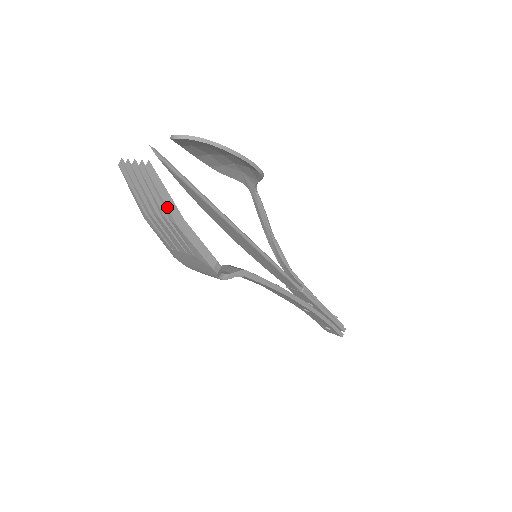
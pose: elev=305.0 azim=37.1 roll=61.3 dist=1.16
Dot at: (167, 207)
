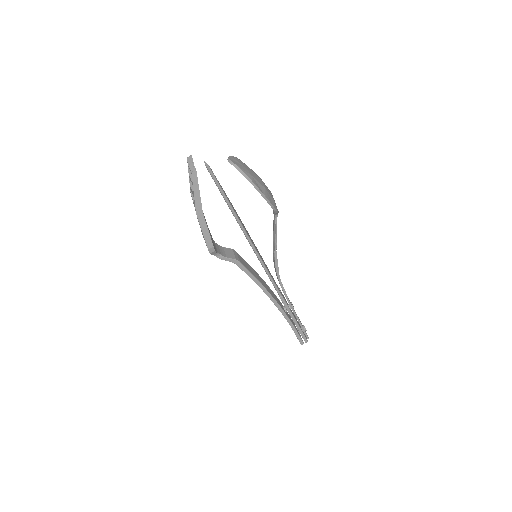
Dot at: (195, 200)
